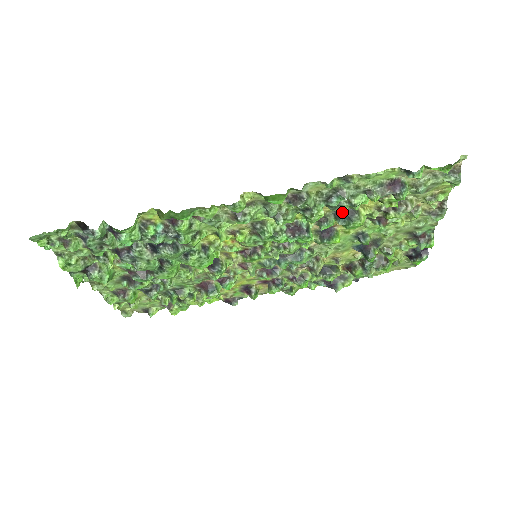
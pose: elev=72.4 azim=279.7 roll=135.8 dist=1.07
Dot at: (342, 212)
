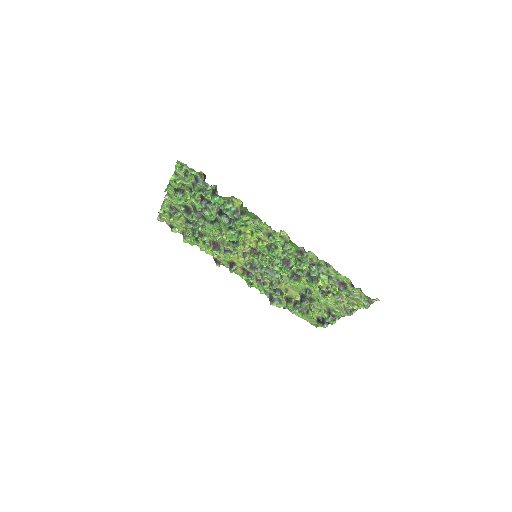
Dot at: (312, 275)
